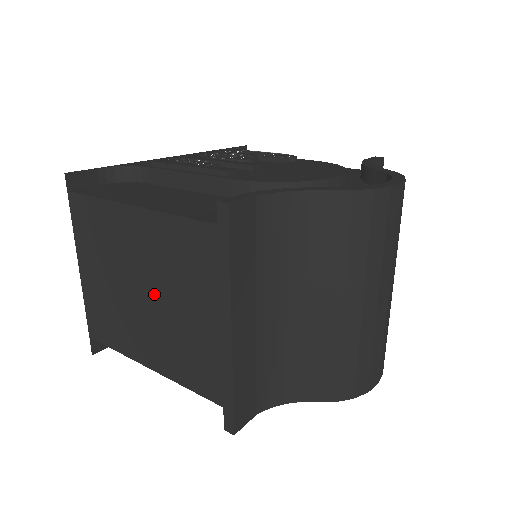
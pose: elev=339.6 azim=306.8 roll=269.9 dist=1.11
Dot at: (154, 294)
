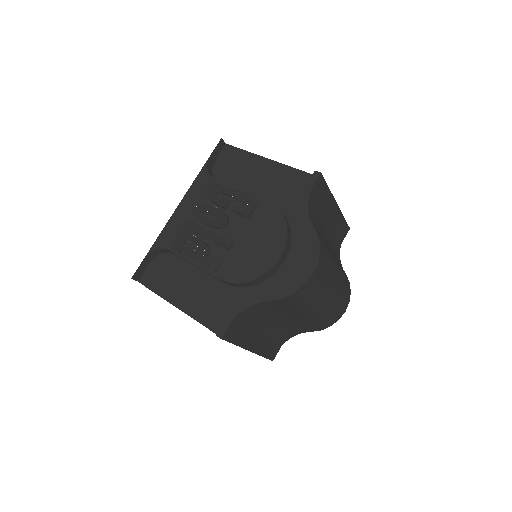
Dot at: occluded
